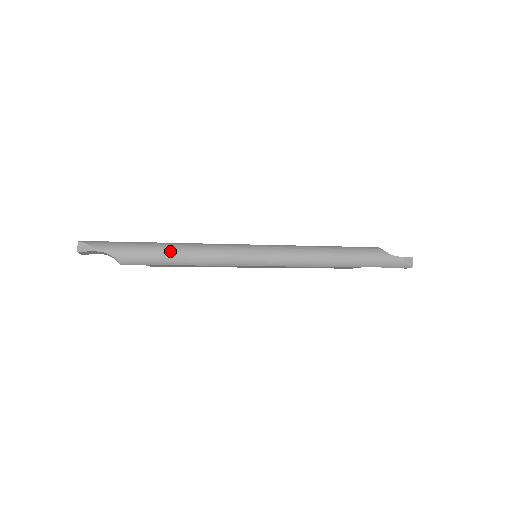
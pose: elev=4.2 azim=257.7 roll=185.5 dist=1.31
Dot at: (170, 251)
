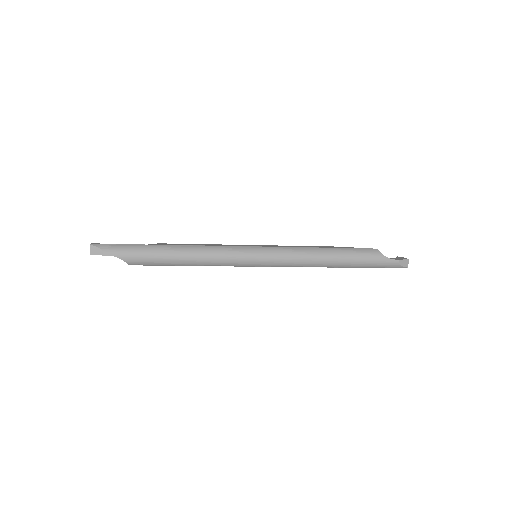
Dot at: (175, 255)
